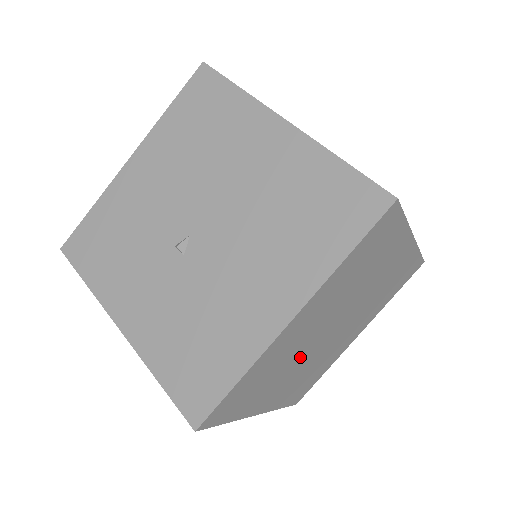
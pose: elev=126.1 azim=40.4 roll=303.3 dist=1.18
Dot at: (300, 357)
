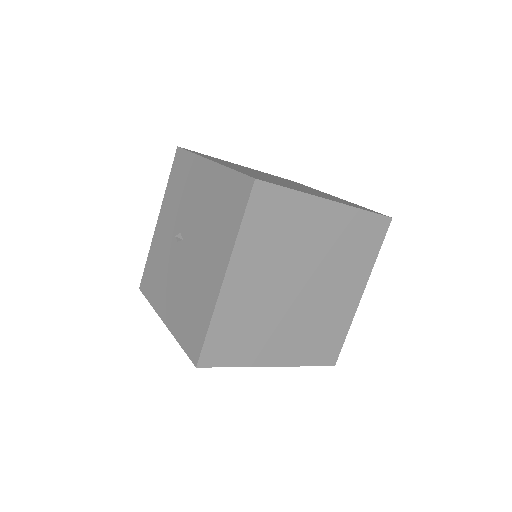
Dot at: occluded
